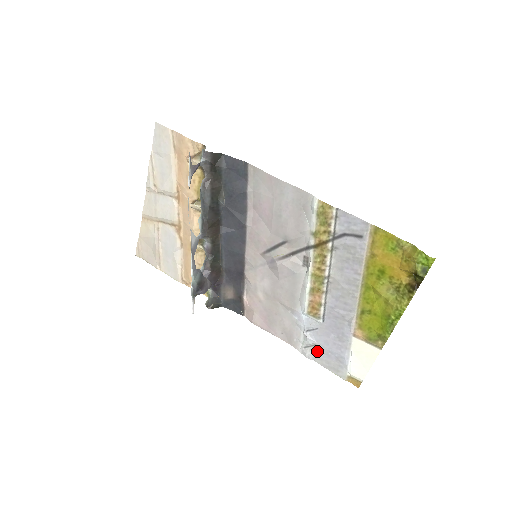
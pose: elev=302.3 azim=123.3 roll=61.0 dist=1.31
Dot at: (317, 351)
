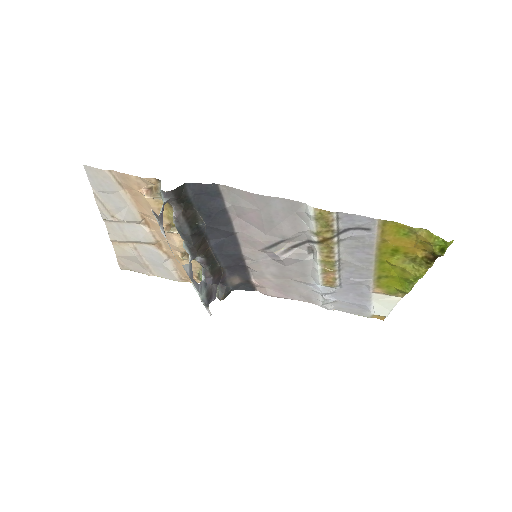
Dot at: (338, 305)
